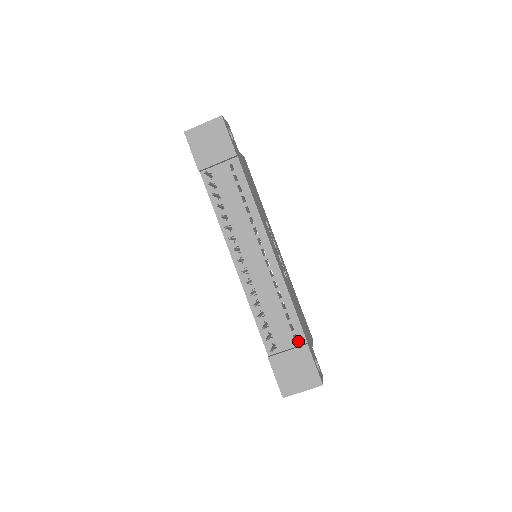
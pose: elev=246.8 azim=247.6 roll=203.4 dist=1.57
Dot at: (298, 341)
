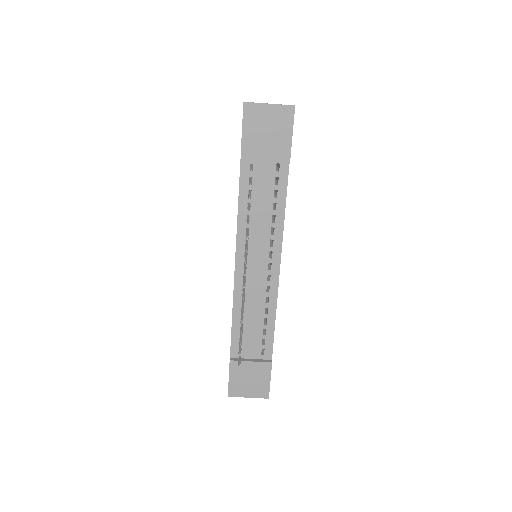
Dot at: (264, 355)
